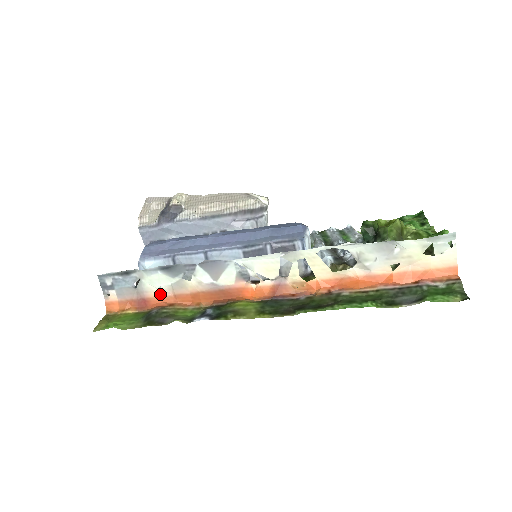
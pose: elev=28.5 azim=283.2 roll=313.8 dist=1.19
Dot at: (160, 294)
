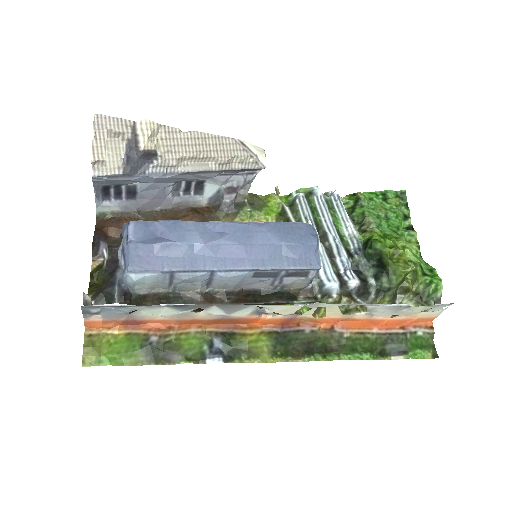
Dot at: (159, 318)
